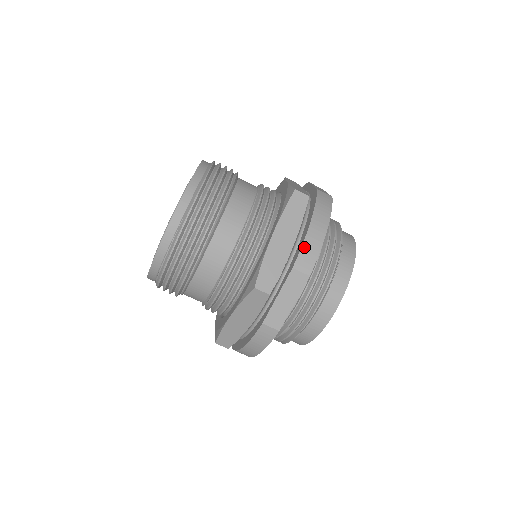
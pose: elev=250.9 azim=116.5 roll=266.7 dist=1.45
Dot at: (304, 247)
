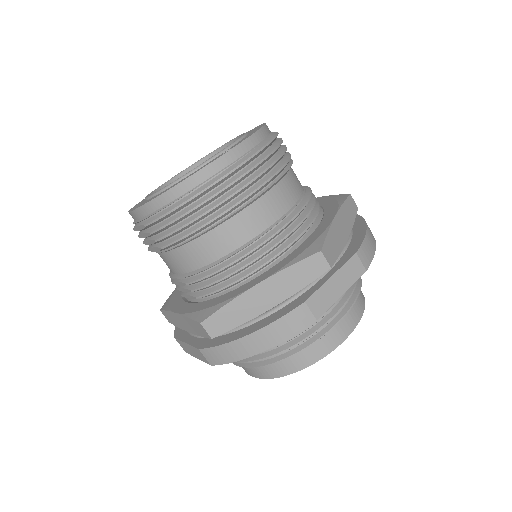
Dot at: (365, 241)
